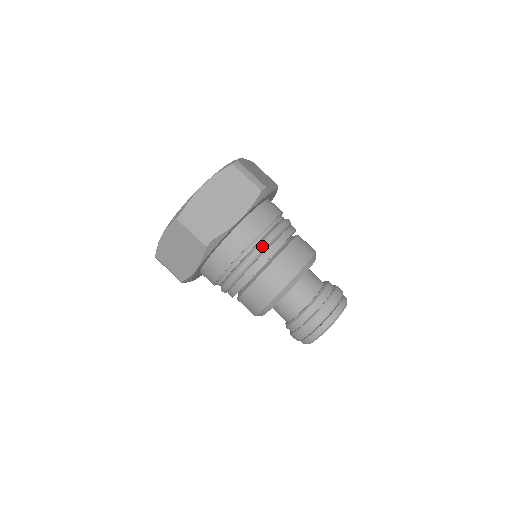
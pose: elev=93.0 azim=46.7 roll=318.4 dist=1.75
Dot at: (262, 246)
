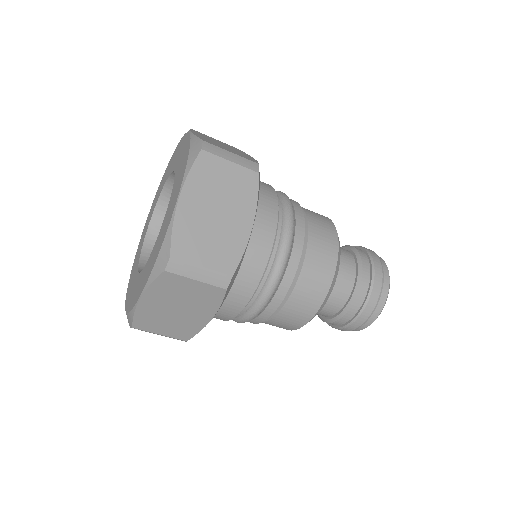
Dot at: (254, 314)
